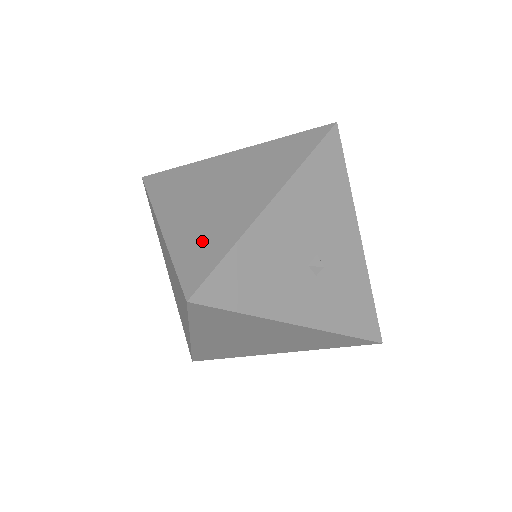
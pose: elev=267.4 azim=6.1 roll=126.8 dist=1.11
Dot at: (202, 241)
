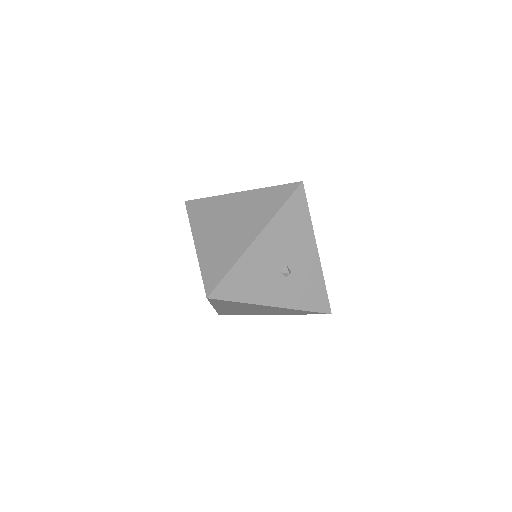
Dot at: (217, 260)
